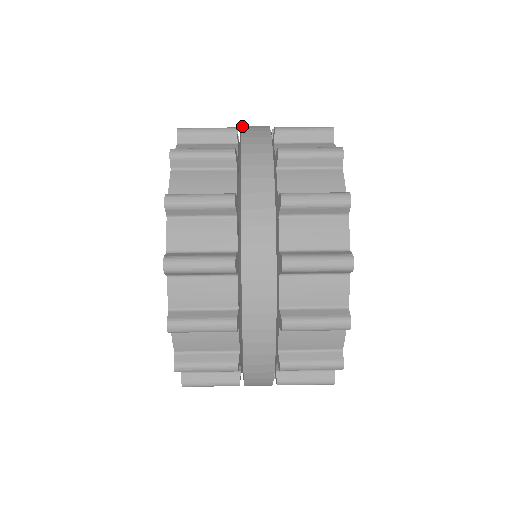
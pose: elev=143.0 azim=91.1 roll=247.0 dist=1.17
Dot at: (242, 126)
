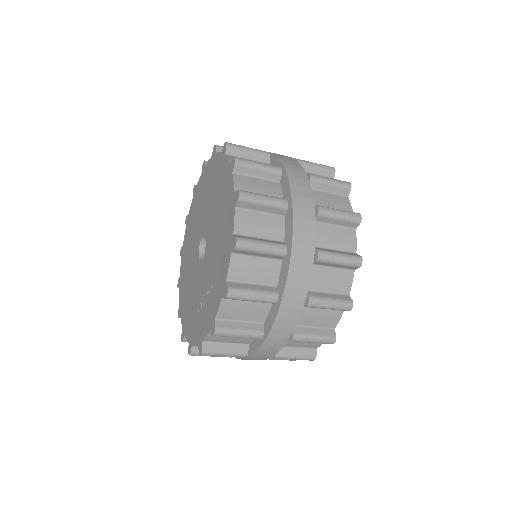
Dot at: occluded
